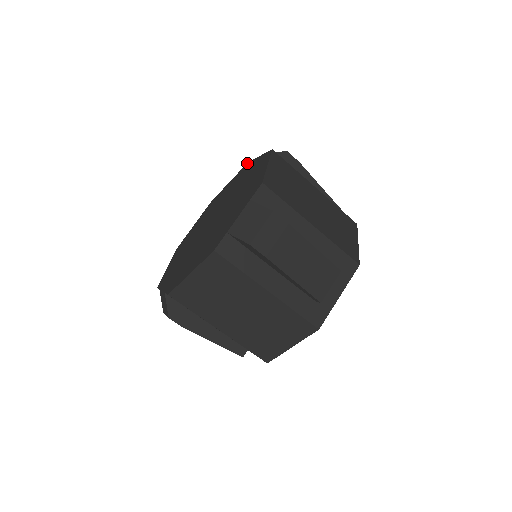
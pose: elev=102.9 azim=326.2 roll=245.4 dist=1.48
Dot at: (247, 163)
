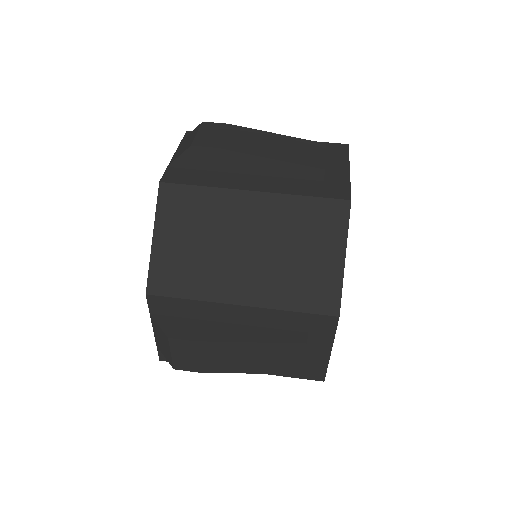
Dot at: (186, 134)
